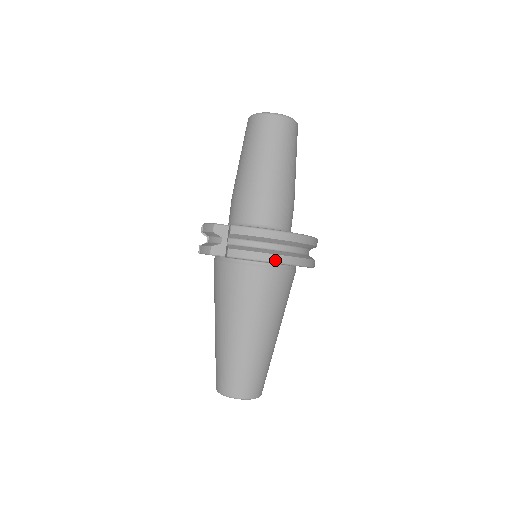
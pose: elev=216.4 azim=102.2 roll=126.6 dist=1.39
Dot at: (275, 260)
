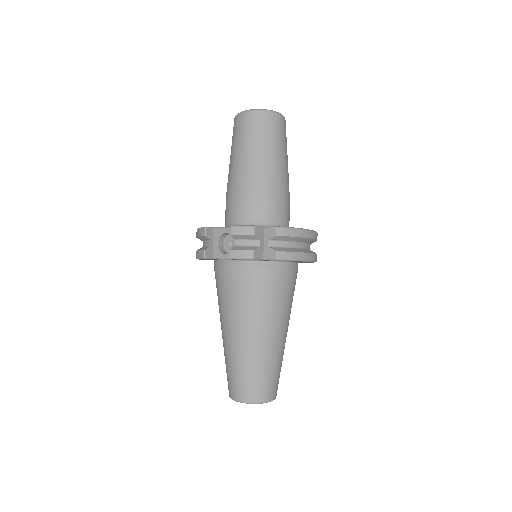
Dot at: (312, 259)
